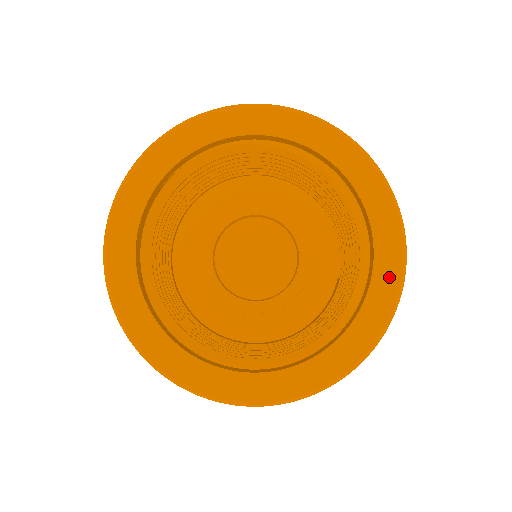
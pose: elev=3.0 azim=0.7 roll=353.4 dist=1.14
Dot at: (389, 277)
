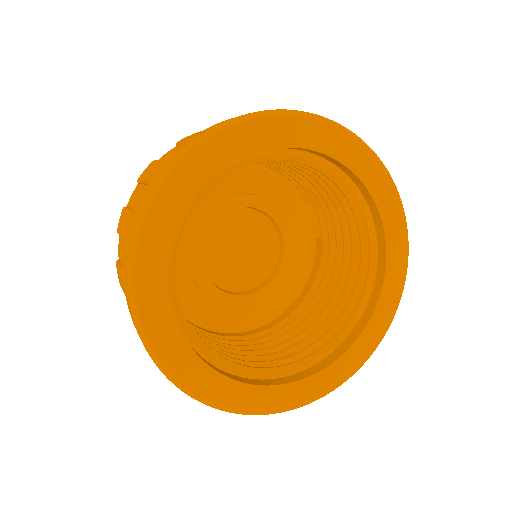
Dot at: (399, 244)
